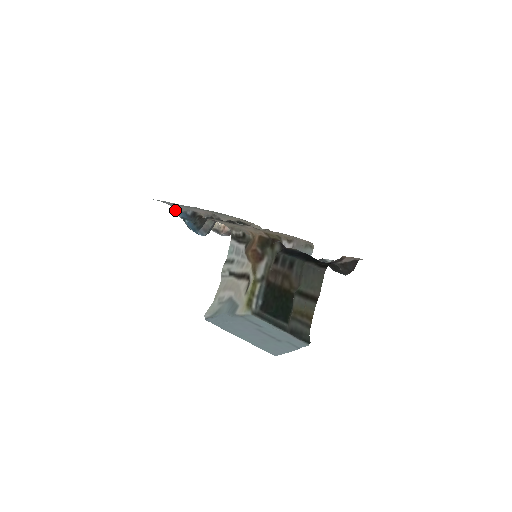
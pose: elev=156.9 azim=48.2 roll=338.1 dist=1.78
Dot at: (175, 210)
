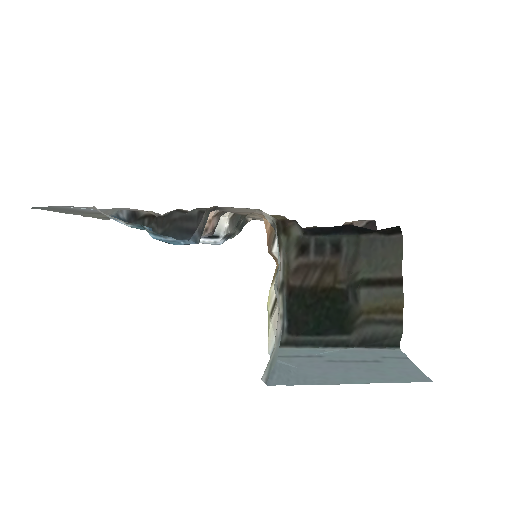
Dot at: (105, 214)
